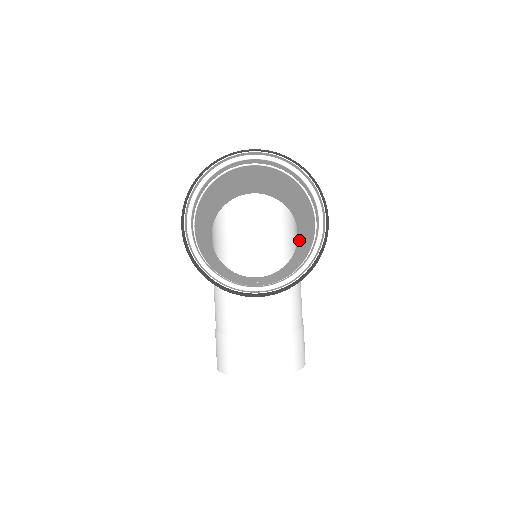
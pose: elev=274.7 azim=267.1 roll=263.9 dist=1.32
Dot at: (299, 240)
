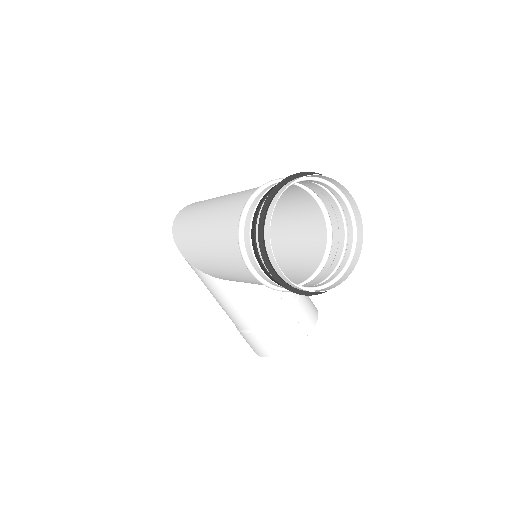
Dot at: occluded
